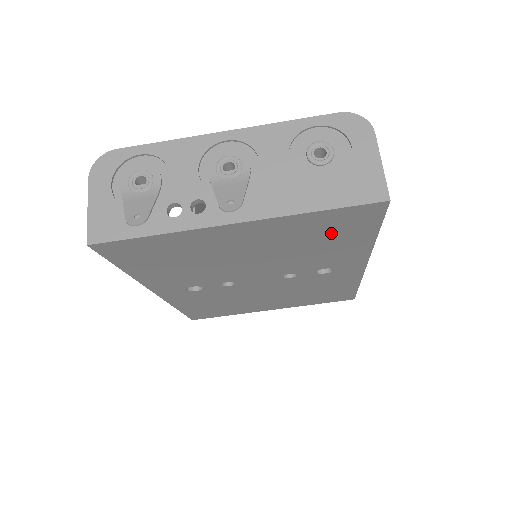
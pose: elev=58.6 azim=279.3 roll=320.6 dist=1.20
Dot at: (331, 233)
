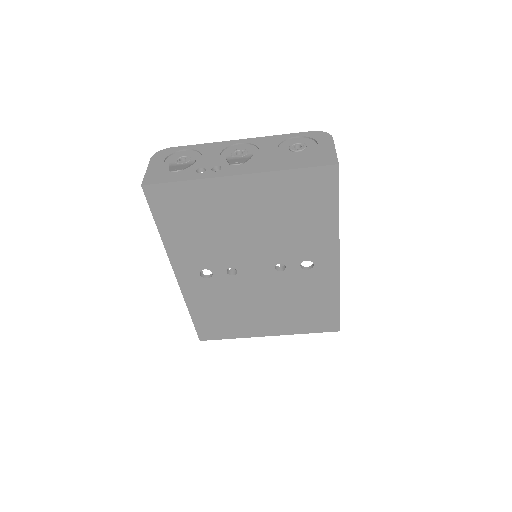
Dot at: (304, 202)
